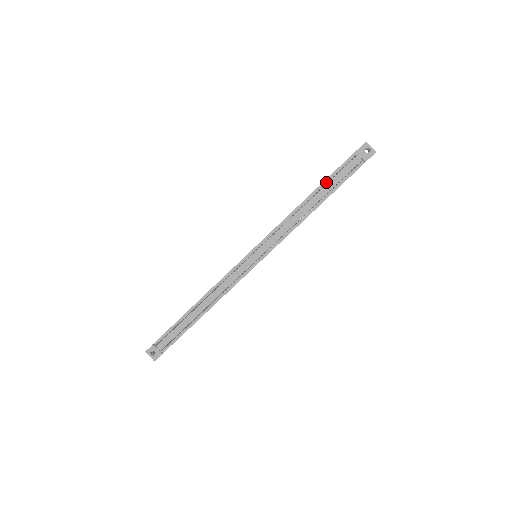
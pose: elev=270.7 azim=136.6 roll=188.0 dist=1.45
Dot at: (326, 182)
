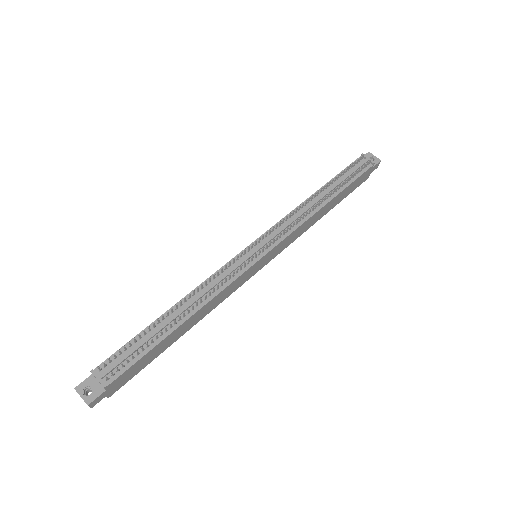
Dot at: (335, 179)
